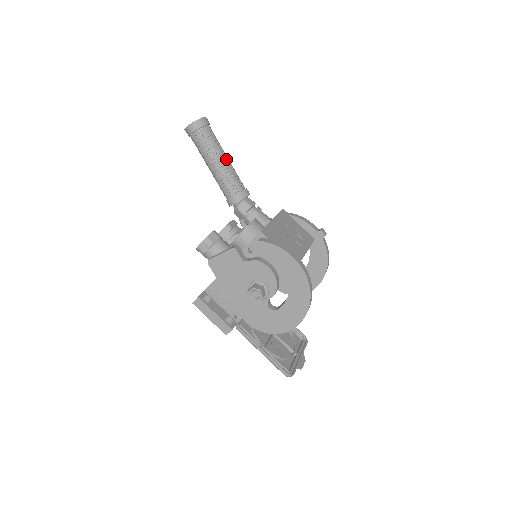
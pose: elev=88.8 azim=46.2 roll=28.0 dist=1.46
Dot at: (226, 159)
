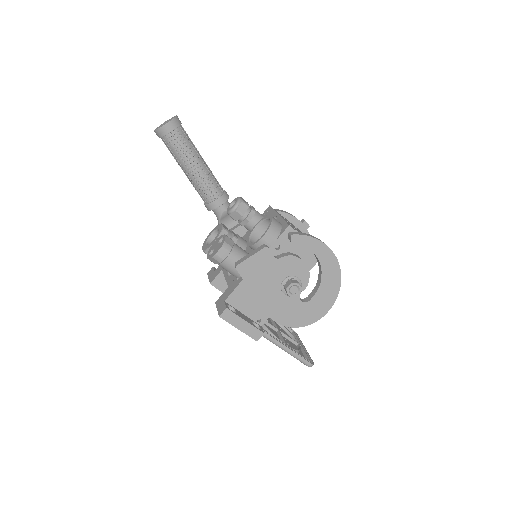
Dot at: (203, 160)
